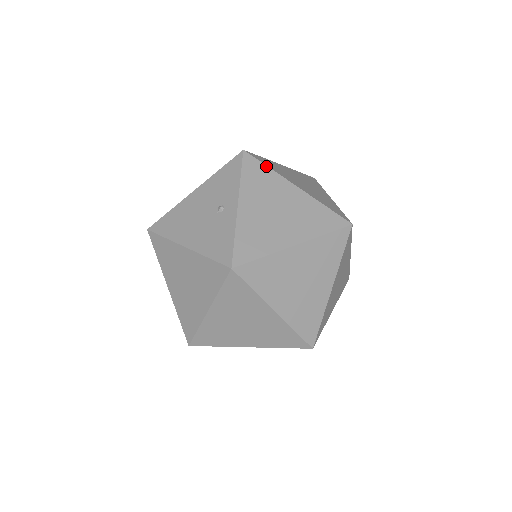
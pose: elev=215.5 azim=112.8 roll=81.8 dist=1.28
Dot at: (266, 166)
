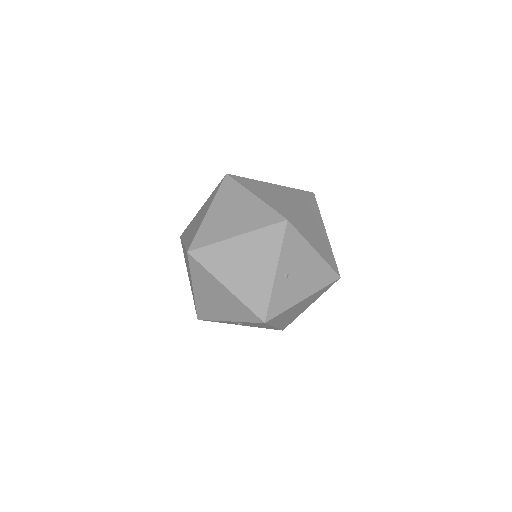
Dot at: occluded
